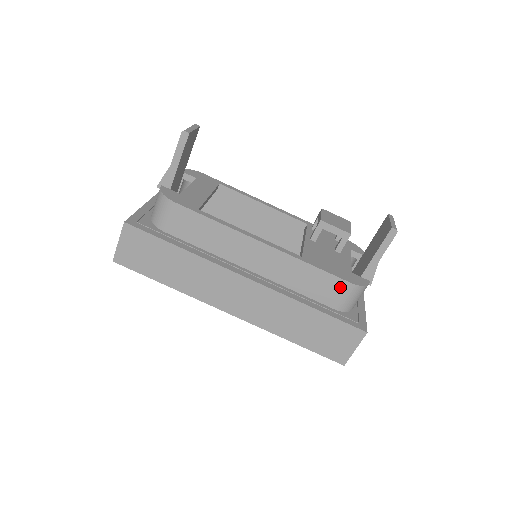
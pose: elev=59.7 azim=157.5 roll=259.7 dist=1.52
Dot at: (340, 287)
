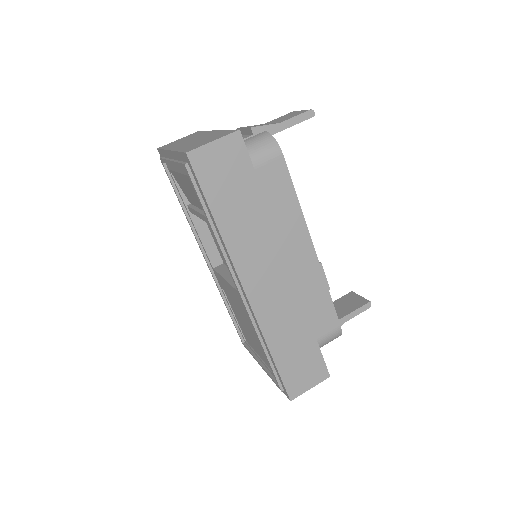
Dot at: (332, 325)
